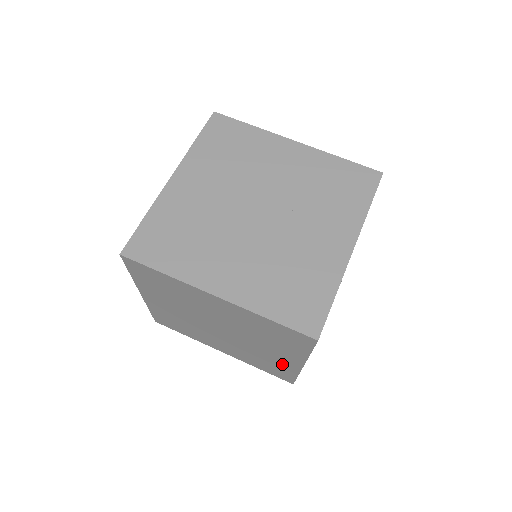
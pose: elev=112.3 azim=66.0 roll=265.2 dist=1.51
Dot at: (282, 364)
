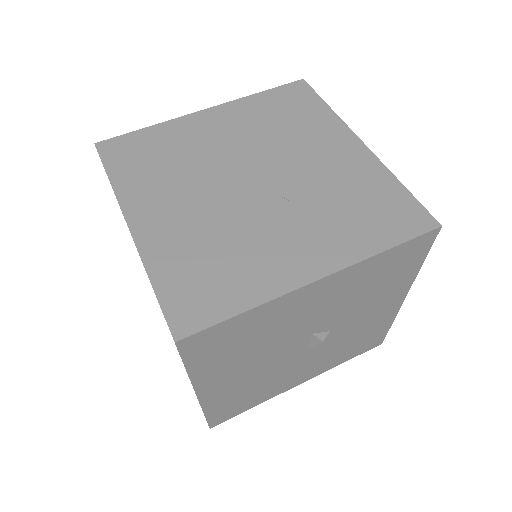
Dot at: occluded
